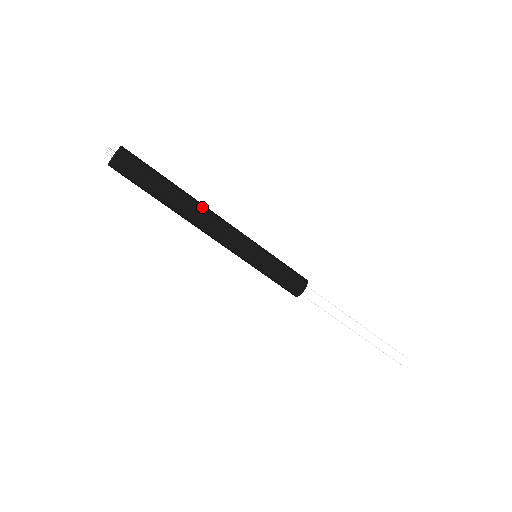
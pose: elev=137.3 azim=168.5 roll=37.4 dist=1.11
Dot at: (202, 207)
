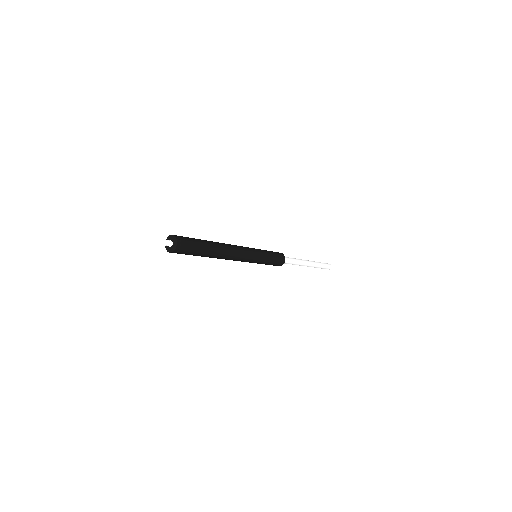
Dot at: (226, 245)
